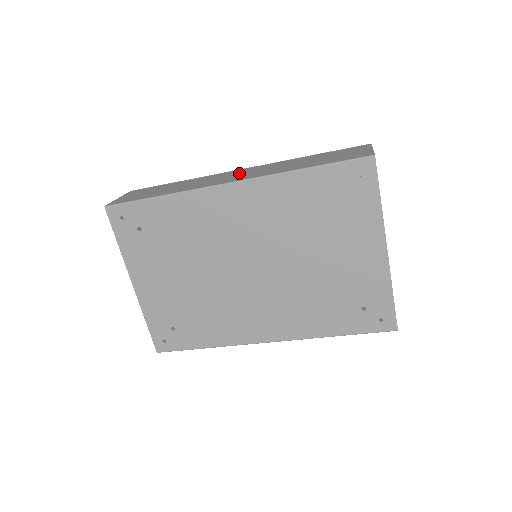
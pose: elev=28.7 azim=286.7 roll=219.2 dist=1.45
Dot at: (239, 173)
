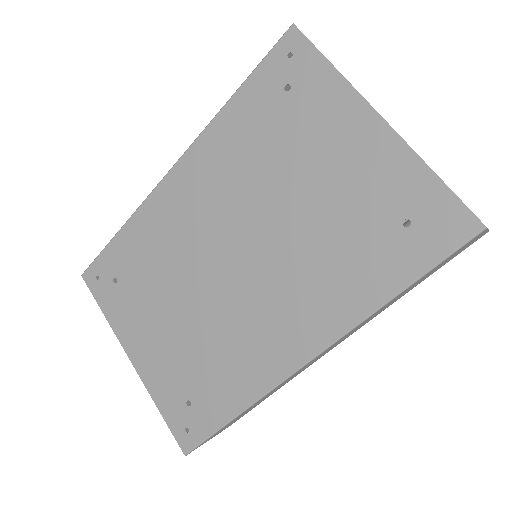
Dot at: occluded
